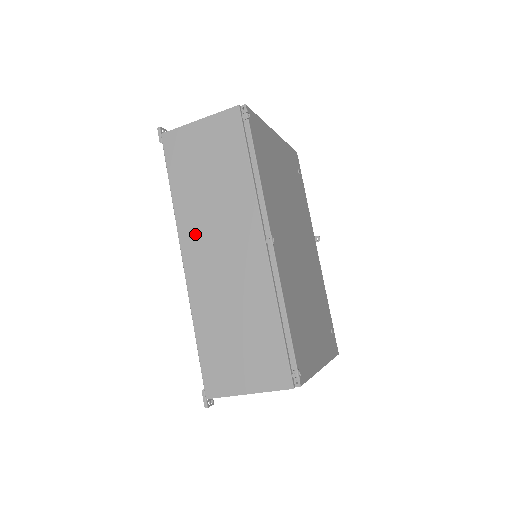
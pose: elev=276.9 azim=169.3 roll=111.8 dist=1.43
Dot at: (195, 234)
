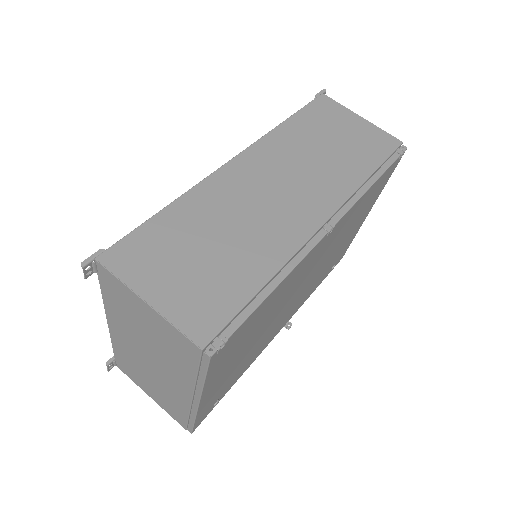
Dot at: (270, 157)
